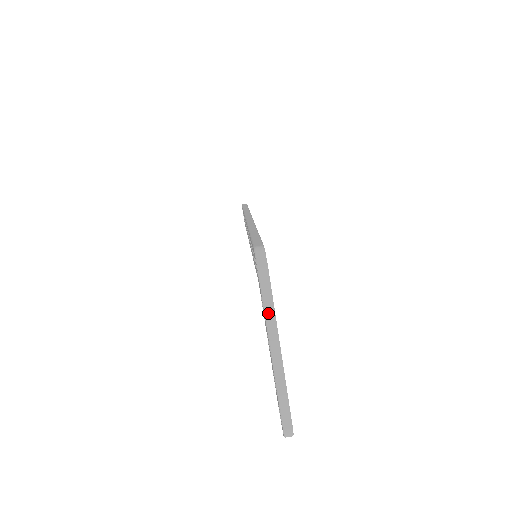
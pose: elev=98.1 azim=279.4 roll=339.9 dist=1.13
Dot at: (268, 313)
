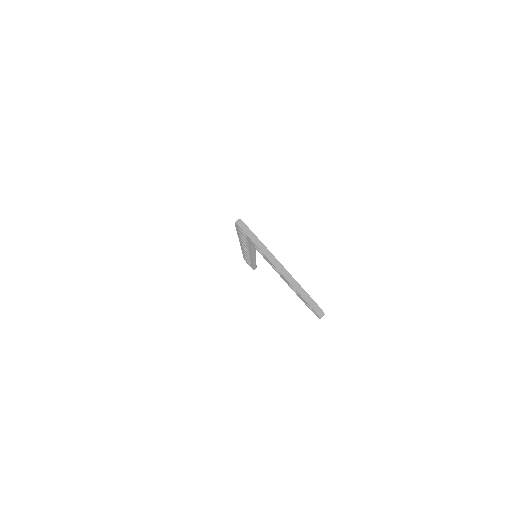
Dot at: (261, 248)
